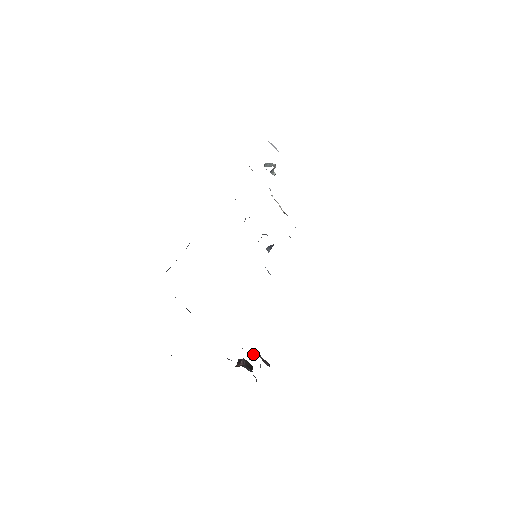
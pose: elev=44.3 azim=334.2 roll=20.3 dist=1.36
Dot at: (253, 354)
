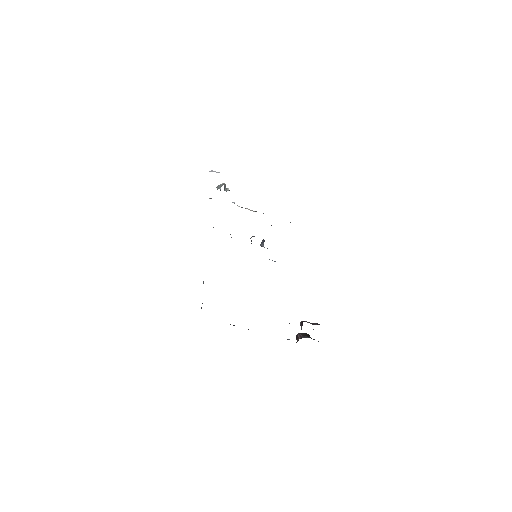
Dot at: (301, 324)
